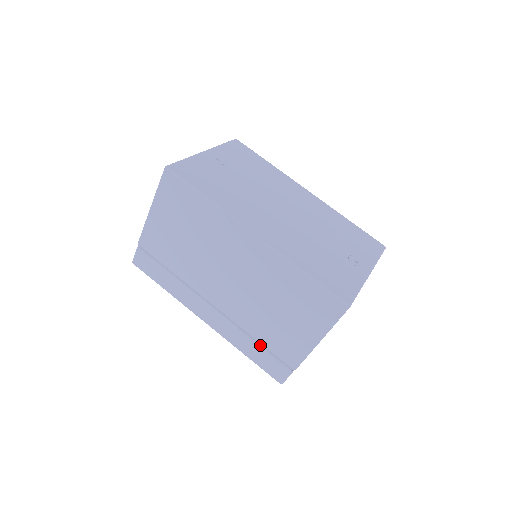
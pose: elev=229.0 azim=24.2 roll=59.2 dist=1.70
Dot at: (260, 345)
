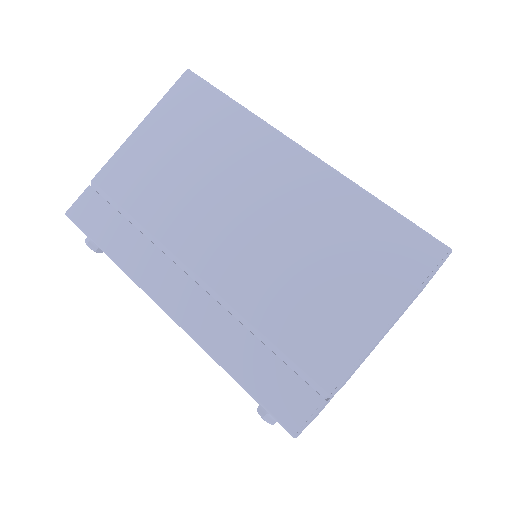
Dot at: (268, 348)
